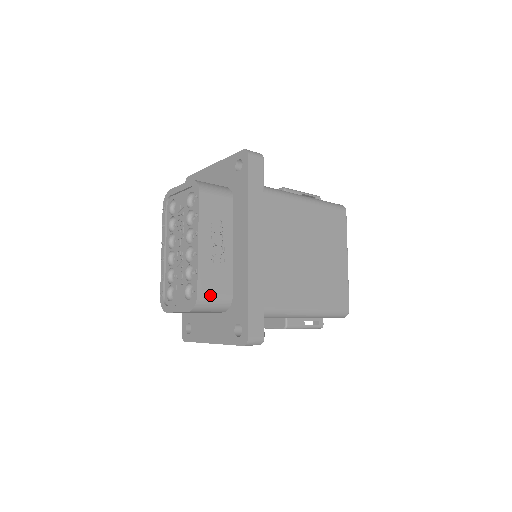
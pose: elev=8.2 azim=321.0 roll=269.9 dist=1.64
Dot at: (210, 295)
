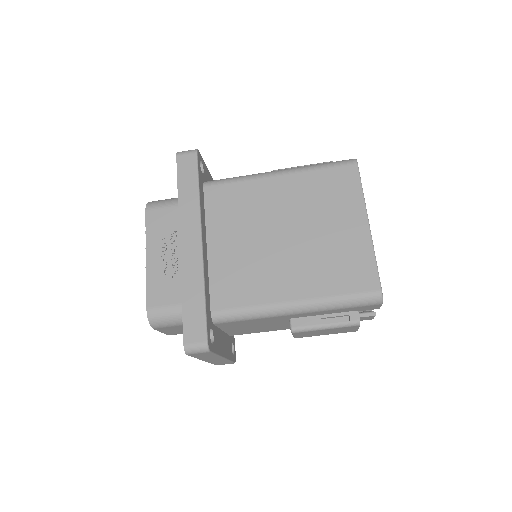
Dot at: (162, 307)
